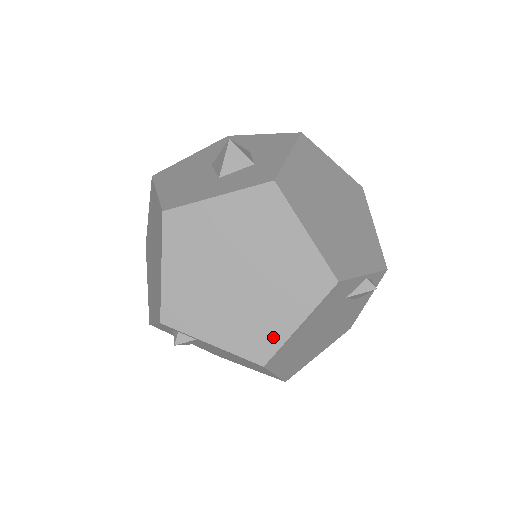
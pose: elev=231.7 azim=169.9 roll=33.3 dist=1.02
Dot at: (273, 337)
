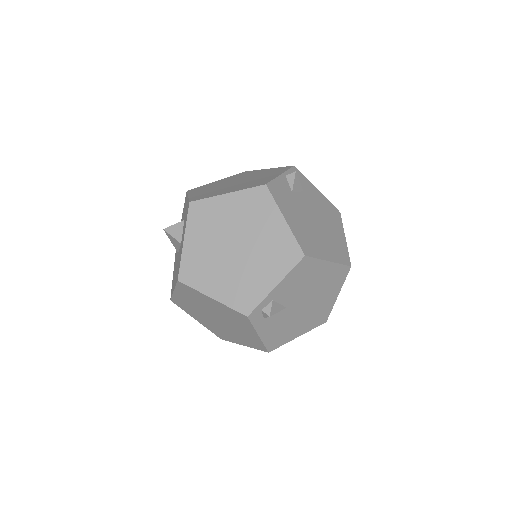
Dot at: (286, 241)
